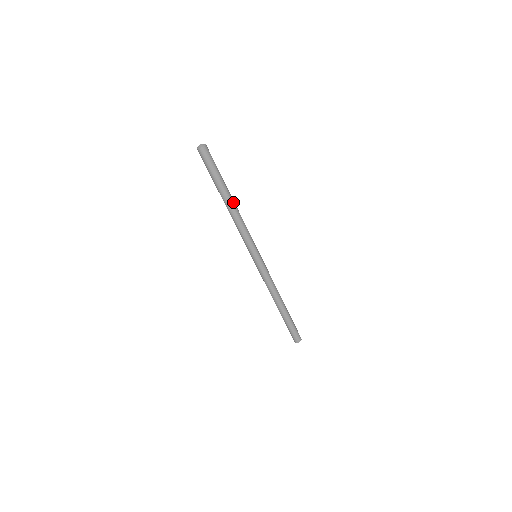
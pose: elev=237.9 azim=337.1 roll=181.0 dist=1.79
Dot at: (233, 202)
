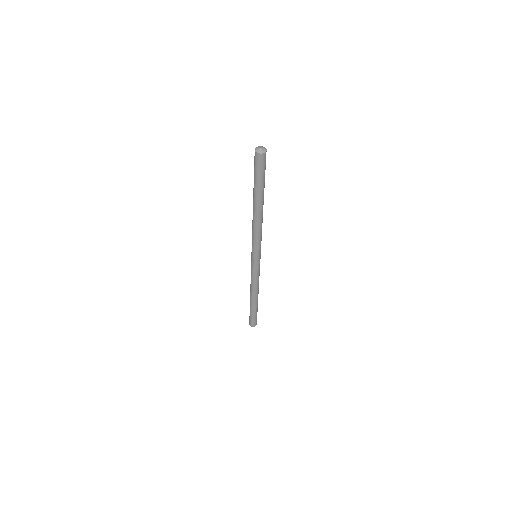
Dot at: (259, 211)
